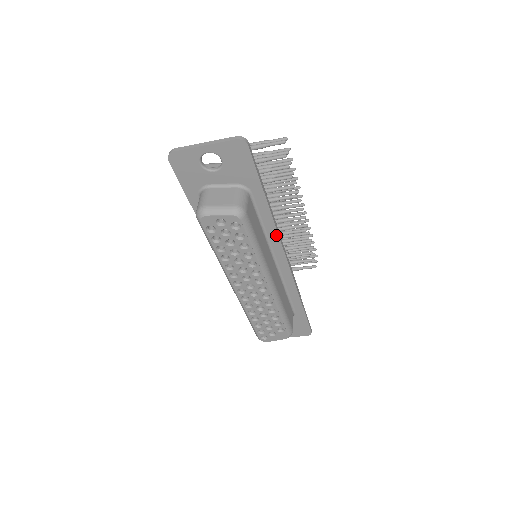
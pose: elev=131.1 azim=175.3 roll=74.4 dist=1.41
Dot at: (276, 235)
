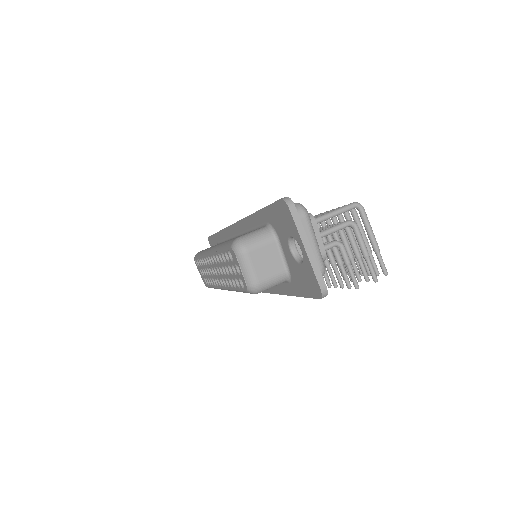
Dot at: (271, 291)
